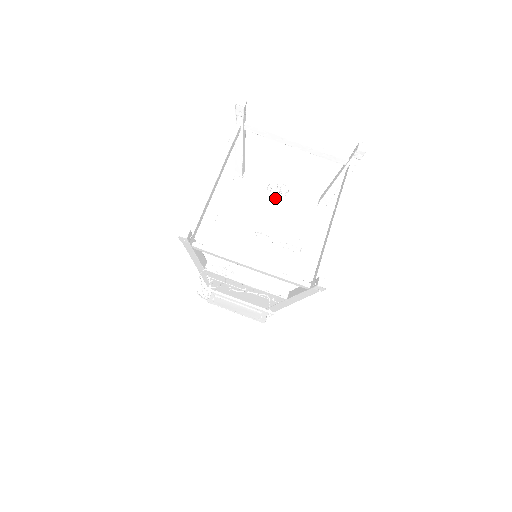
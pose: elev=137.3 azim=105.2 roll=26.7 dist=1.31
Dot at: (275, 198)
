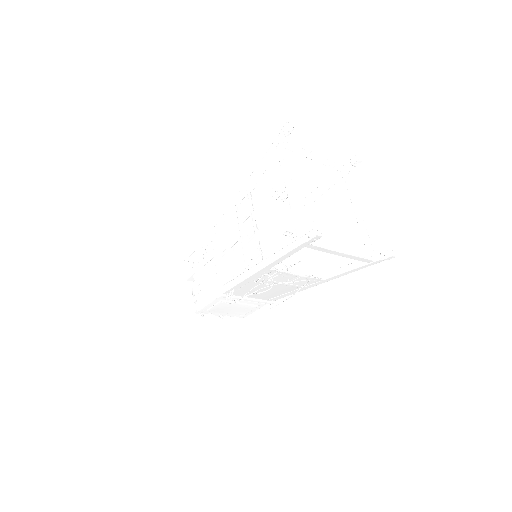
Dot at: (280, 203)
